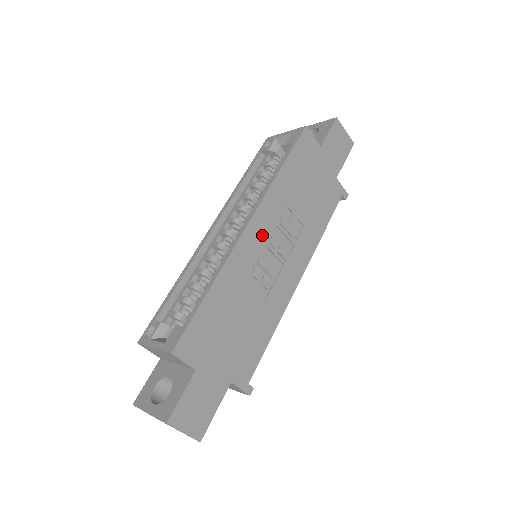
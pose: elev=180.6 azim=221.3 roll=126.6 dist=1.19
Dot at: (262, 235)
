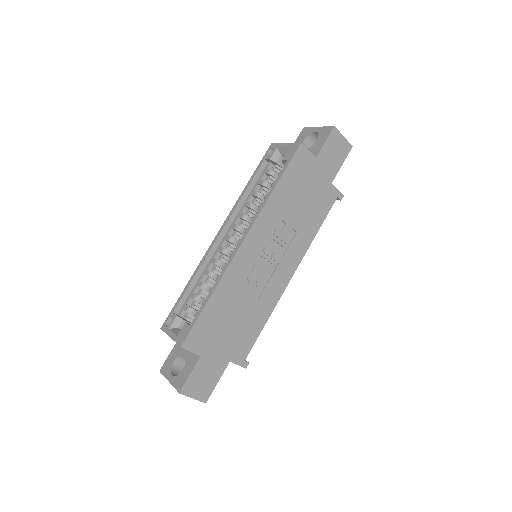
Dot at: (256, 247)
